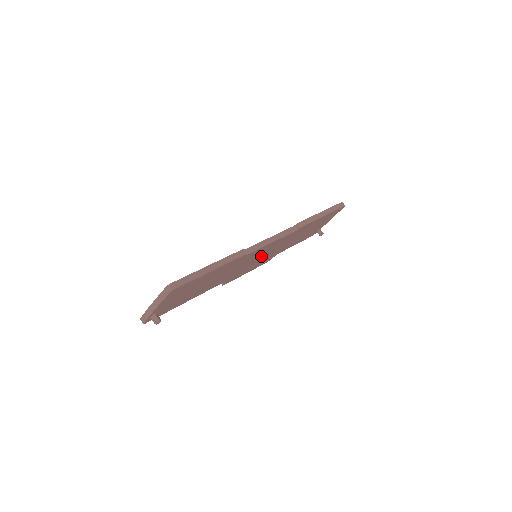
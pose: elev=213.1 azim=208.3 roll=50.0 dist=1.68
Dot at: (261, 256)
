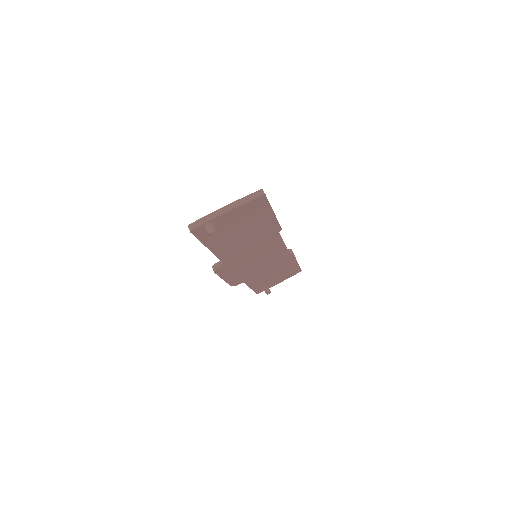
Dot at: (257, 260)
